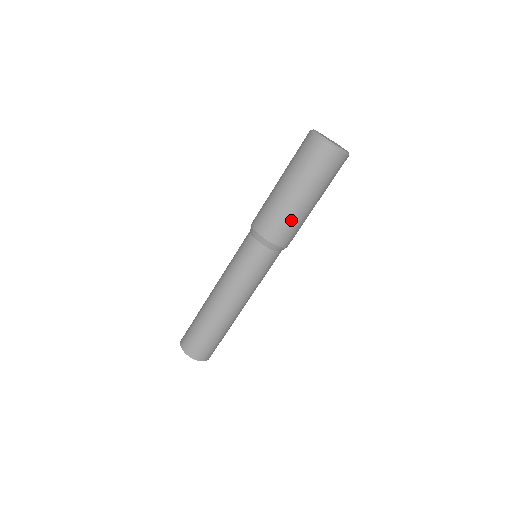
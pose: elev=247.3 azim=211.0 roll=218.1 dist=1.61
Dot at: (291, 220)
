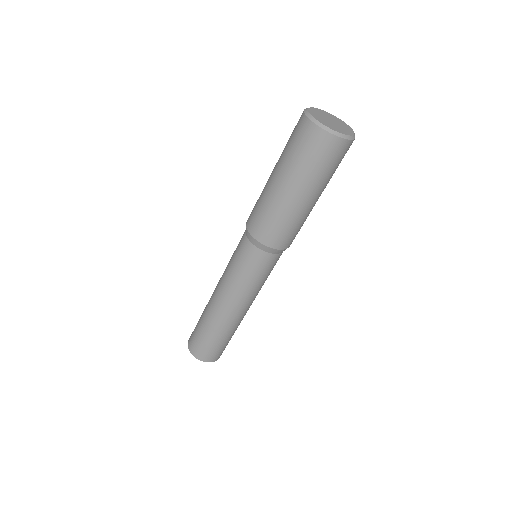
Dot at: (289, 221)
